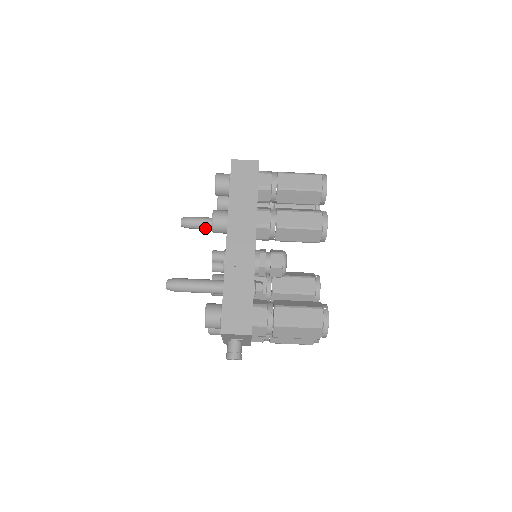
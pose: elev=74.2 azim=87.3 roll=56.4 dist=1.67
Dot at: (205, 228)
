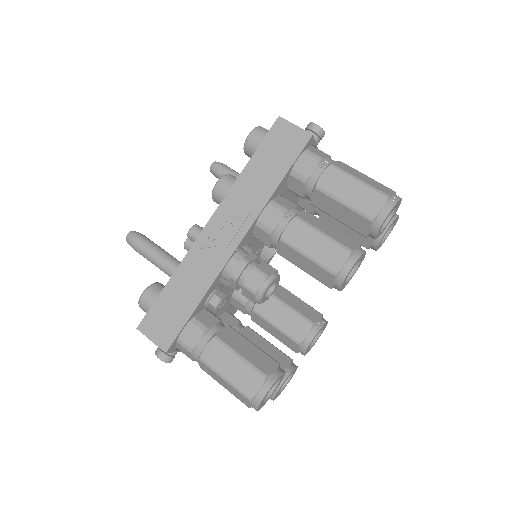
Dot at: occluded
